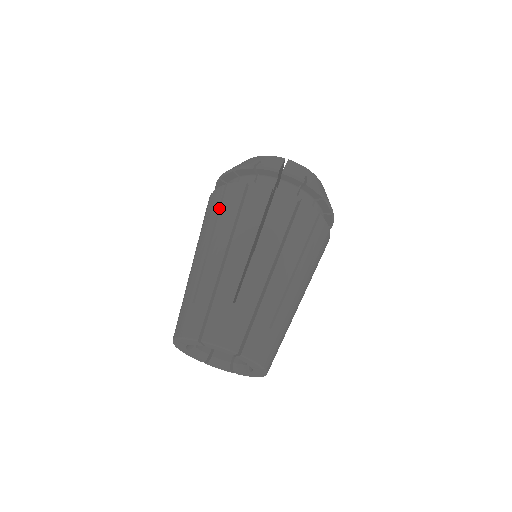
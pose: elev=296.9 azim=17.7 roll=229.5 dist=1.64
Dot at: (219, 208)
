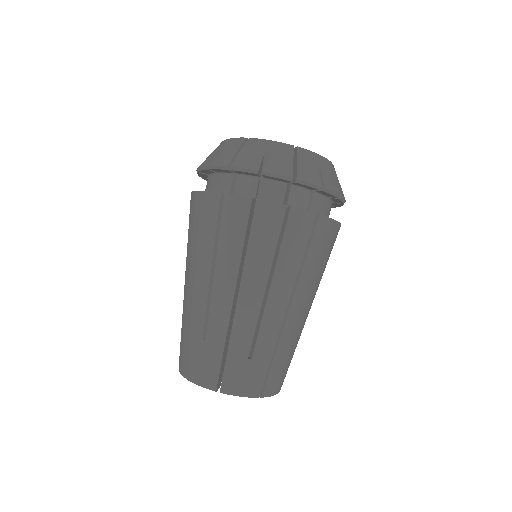
Dot at: occluded
